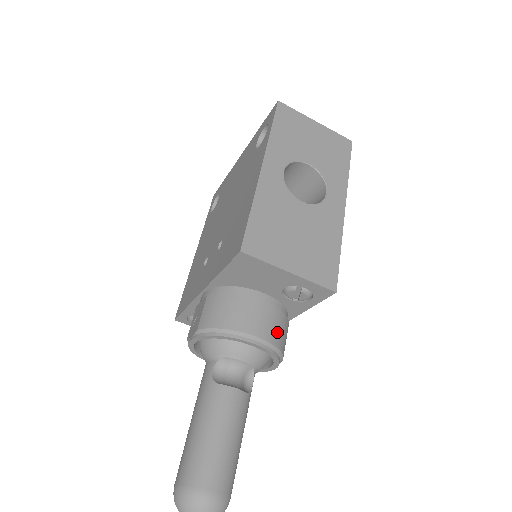
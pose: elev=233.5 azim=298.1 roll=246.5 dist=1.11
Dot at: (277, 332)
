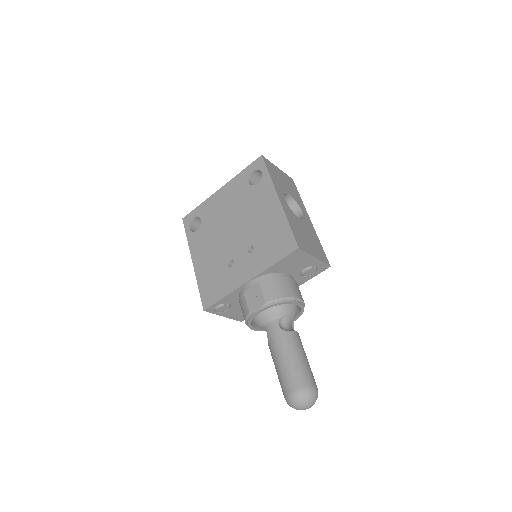
Dot at: occluded
